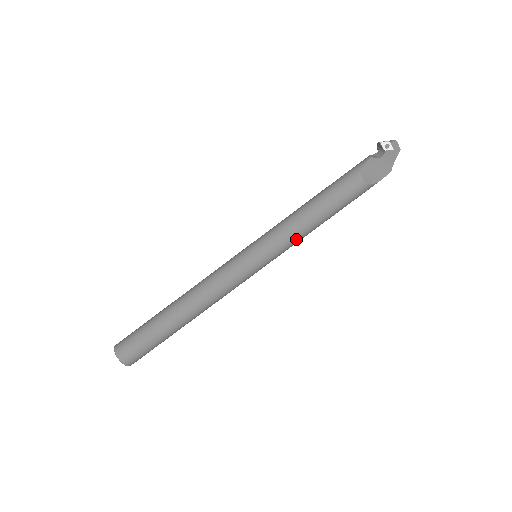
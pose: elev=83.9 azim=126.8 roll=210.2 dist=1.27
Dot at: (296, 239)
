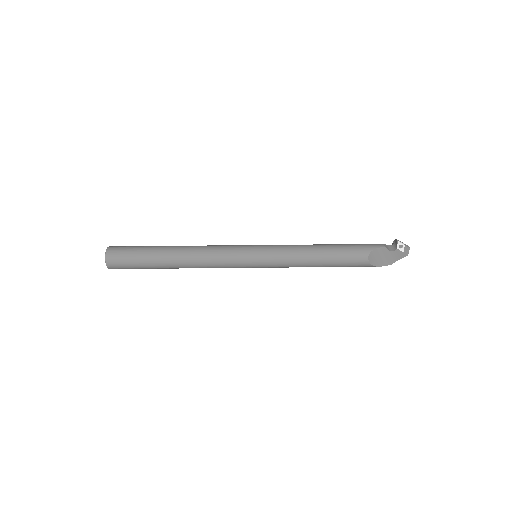
Dot at: (293, 265)
